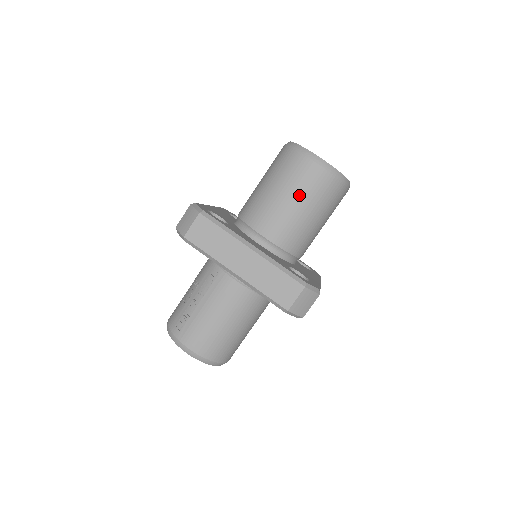
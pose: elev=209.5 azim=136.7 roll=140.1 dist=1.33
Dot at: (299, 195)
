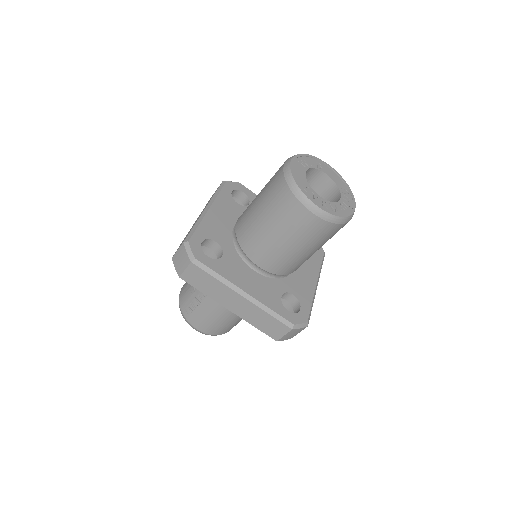
Dot at: (294, 239)
